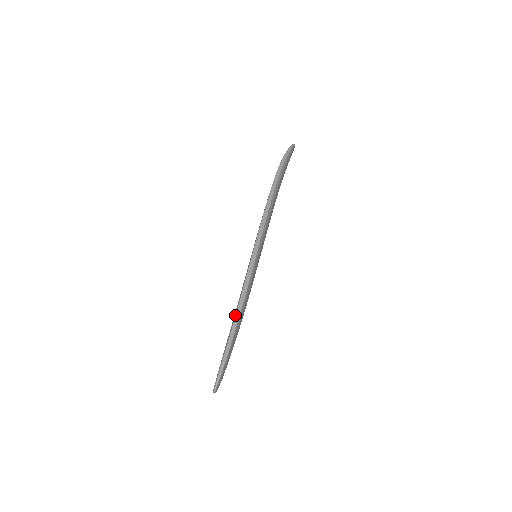
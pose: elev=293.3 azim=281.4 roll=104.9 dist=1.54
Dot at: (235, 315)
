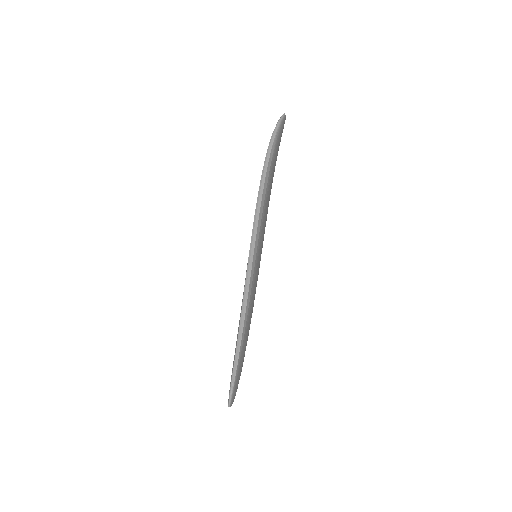
Dot at: (238, 333)
